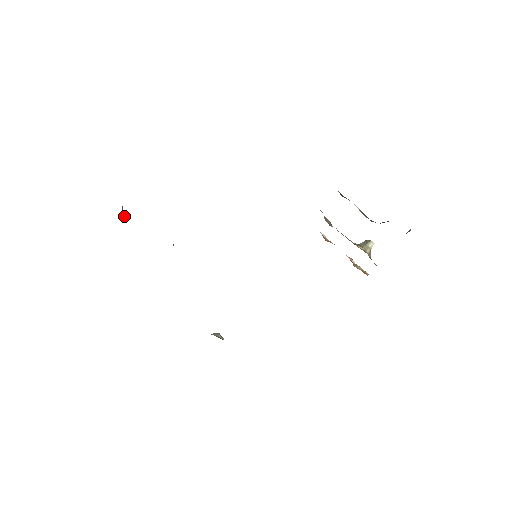
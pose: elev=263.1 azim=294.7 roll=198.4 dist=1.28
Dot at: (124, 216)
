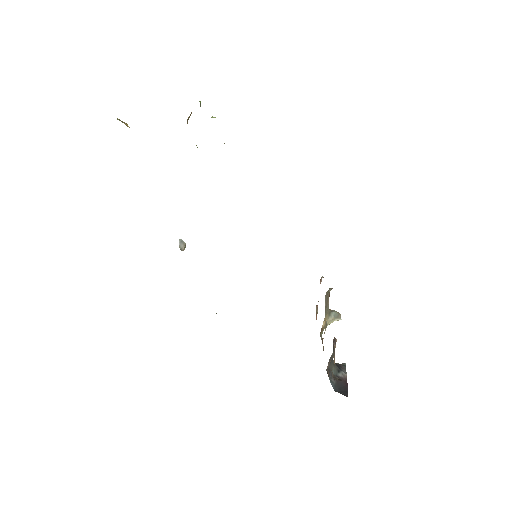
Dot at: occluded
